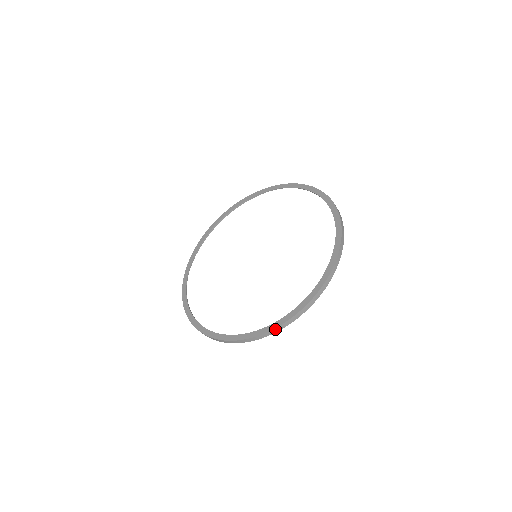
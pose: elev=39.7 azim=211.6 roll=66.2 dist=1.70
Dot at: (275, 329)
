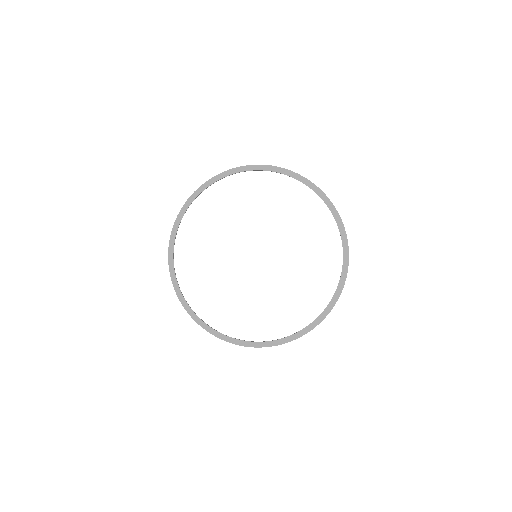
Dot at: (199, 324)
